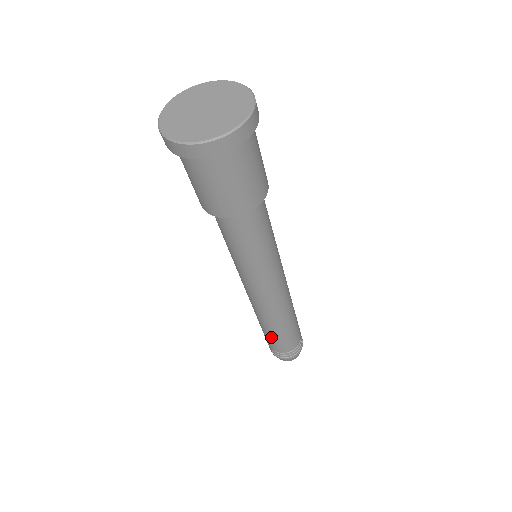
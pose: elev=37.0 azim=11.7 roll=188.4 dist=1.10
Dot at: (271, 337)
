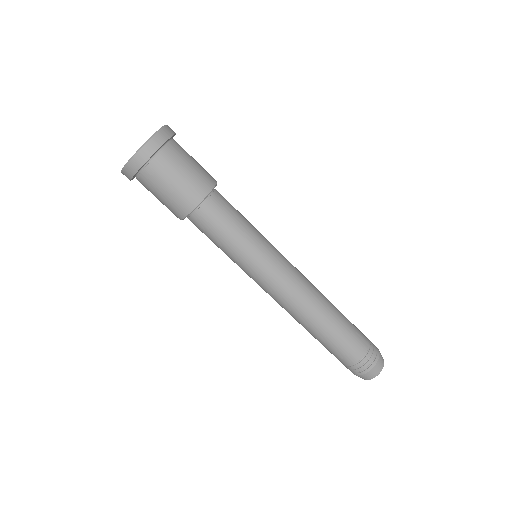
Dot at: (340, 335)
